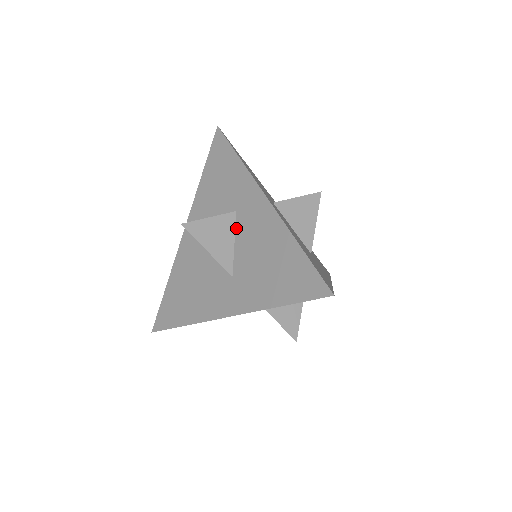
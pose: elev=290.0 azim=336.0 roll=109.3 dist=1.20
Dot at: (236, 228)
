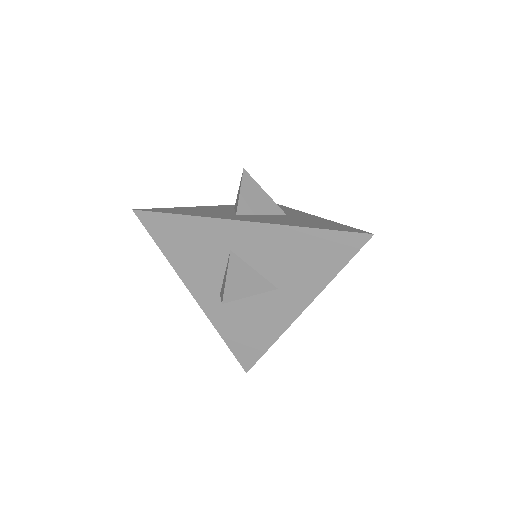
Dot at: (244, 260)
